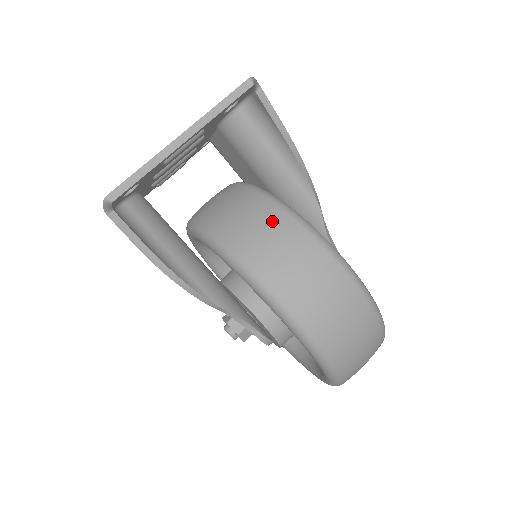
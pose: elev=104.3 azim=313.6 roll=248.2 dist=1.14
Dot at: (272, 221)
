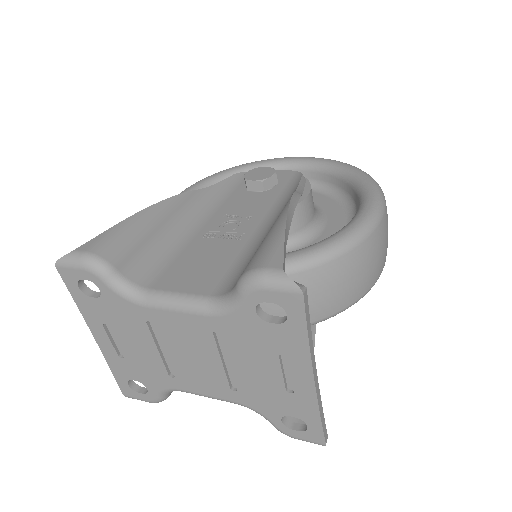
Dot at: (342, 272)
